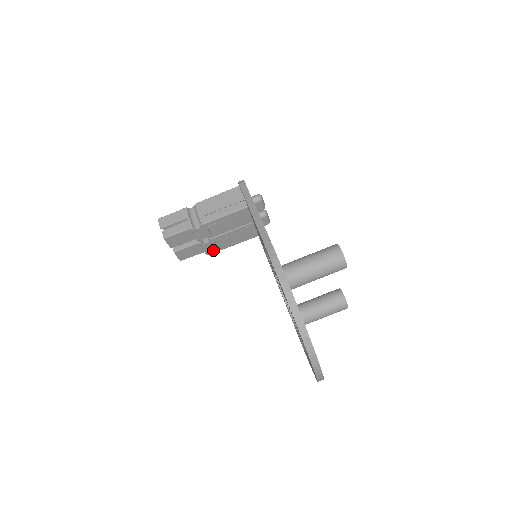
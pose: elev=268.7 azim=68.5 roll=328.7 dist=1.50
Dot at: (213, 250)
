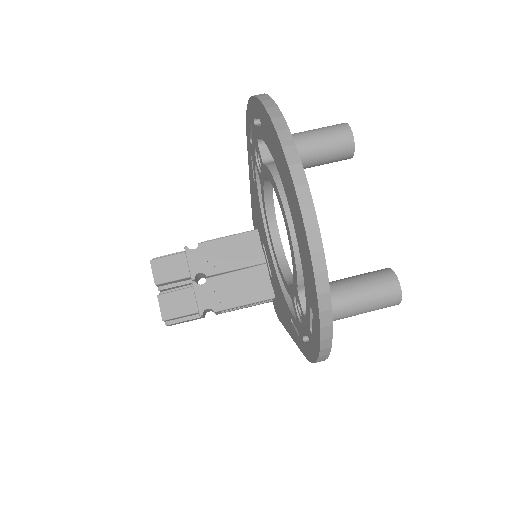
Dot at: (209, 306)
